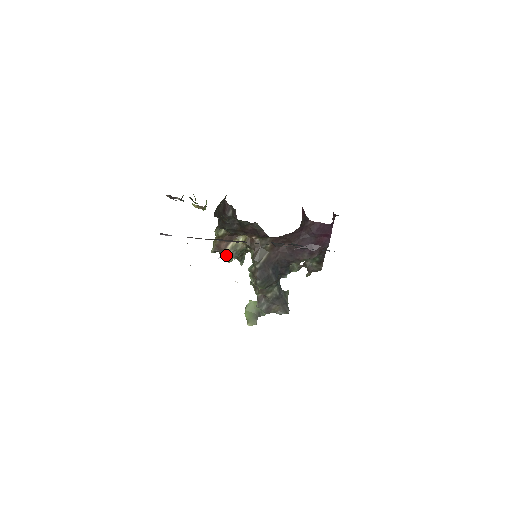
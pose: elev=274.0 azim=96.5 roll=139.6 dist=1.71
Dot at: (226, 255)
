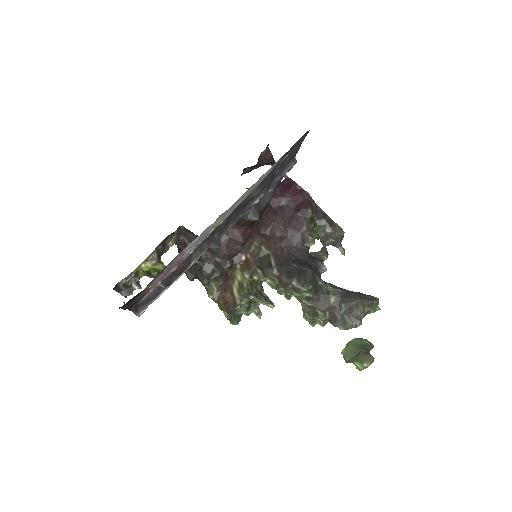
Dot at: (240, 301)
